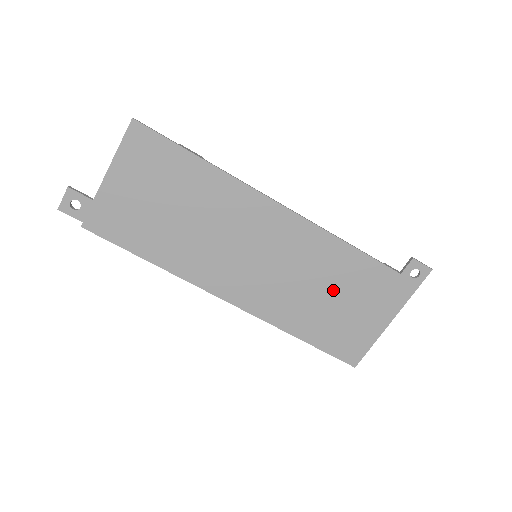
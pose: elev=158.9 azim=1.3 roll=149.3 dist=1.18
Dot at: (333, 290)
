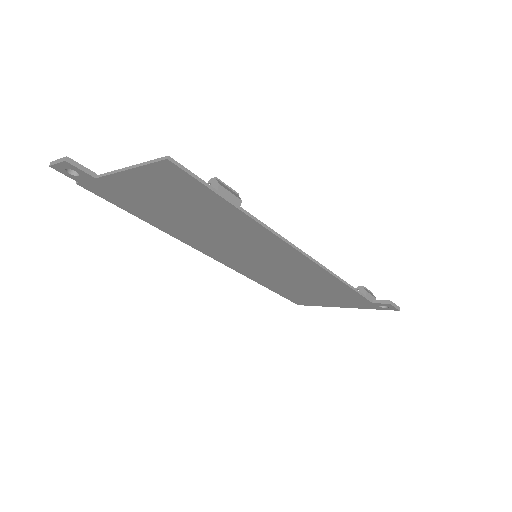
Dot at: (311, 287)
